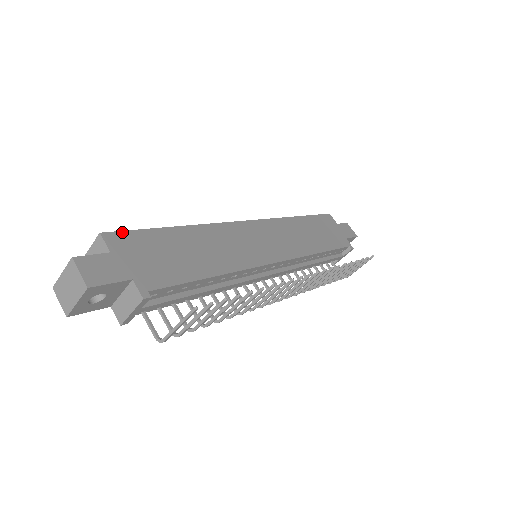
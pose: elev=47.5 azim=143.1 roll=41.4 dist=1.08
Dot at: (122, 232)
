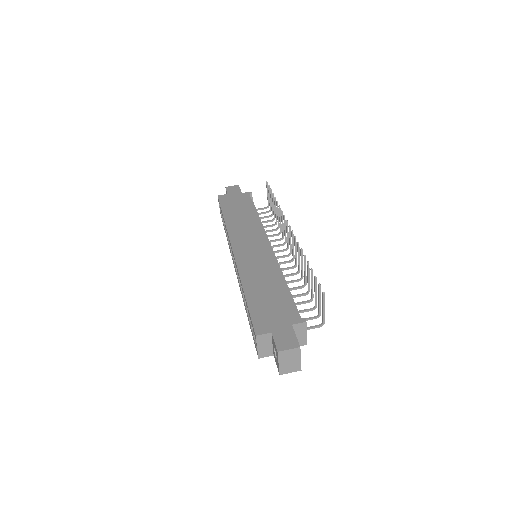
Dot at: (253, 324)
